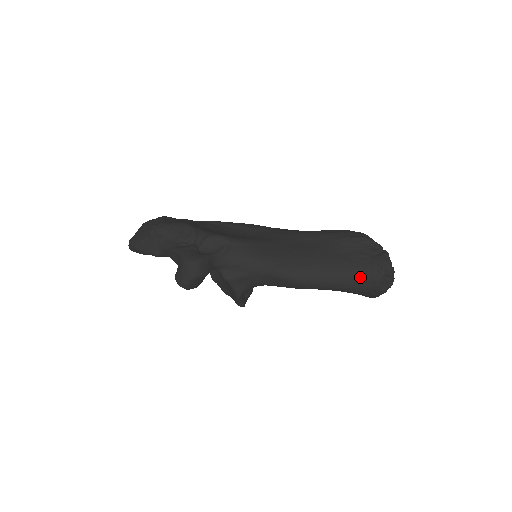
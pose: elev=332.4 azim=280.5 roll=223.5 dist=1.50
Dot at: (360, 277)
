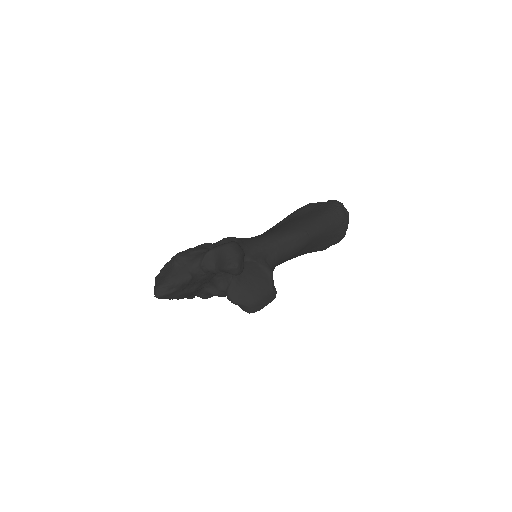
Dot at: (331, 213)
